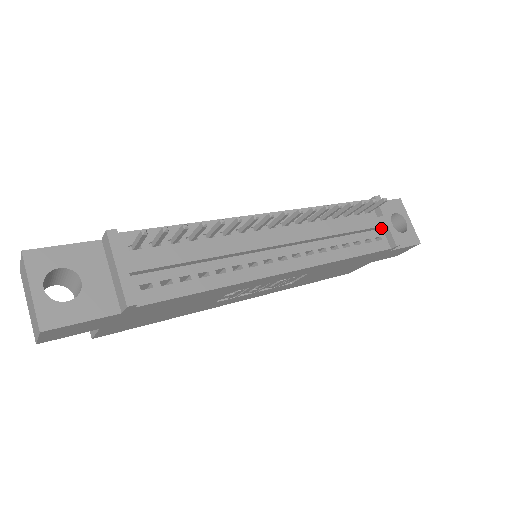
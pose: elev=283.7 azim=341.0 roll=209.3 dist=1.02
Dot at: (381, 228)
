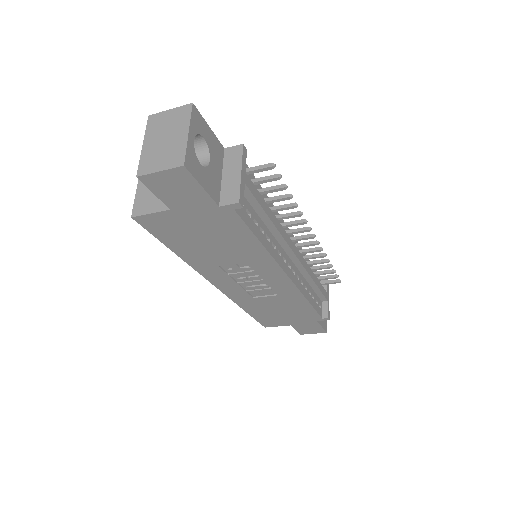
Dot at: (322, 301)
